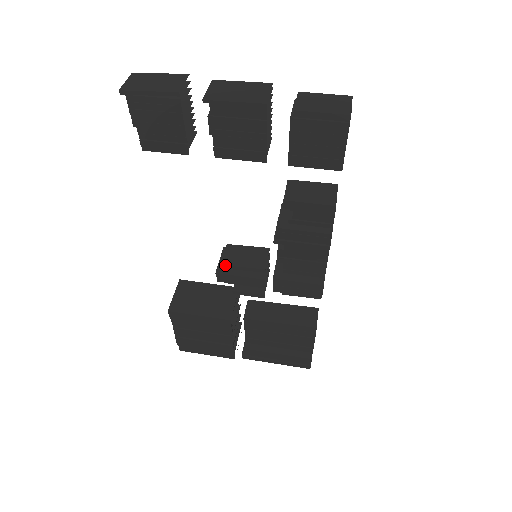
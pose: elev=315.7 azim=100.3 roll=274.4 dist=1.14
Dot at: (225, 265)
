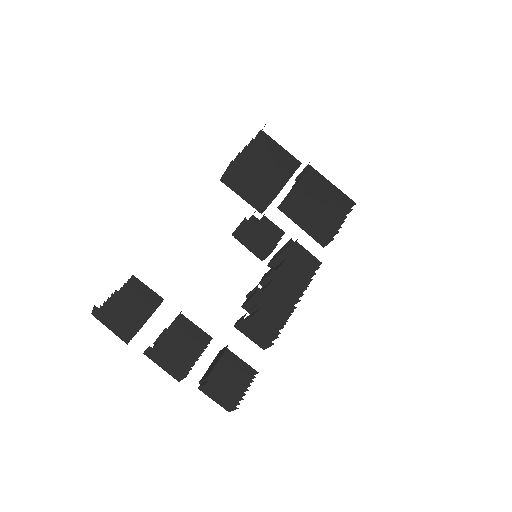
Dot at: occluded
